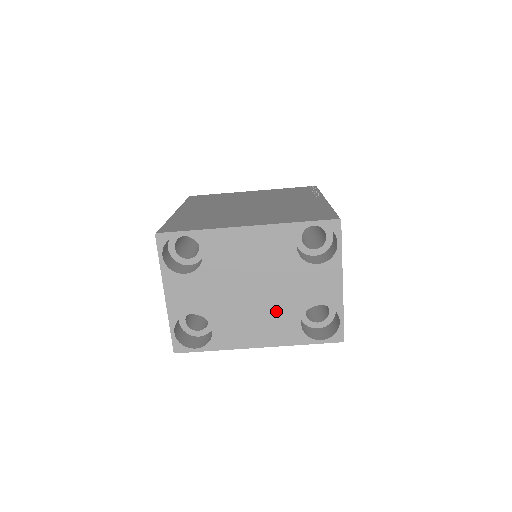
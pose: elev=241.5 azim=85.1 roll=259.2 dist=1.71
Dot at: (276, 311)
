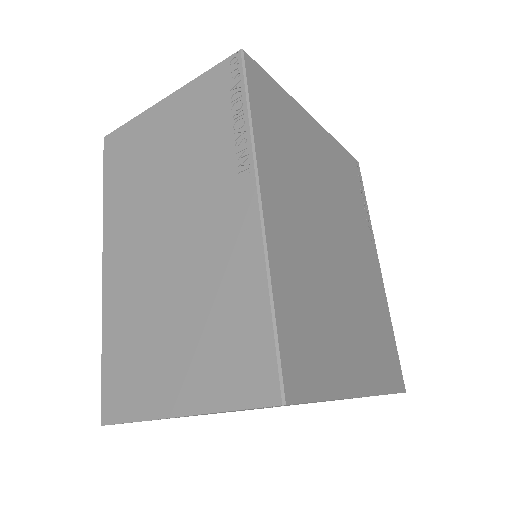
Dot at: occluded
